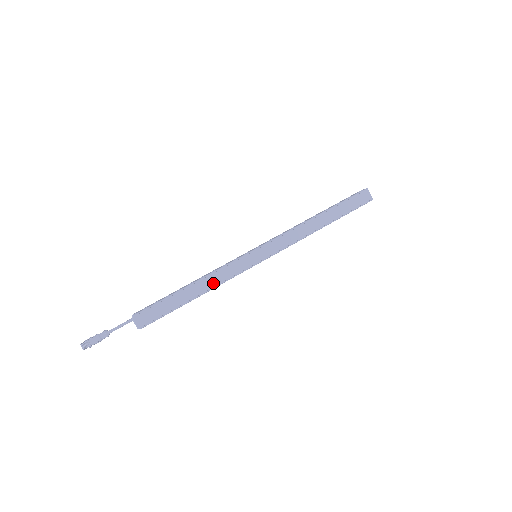
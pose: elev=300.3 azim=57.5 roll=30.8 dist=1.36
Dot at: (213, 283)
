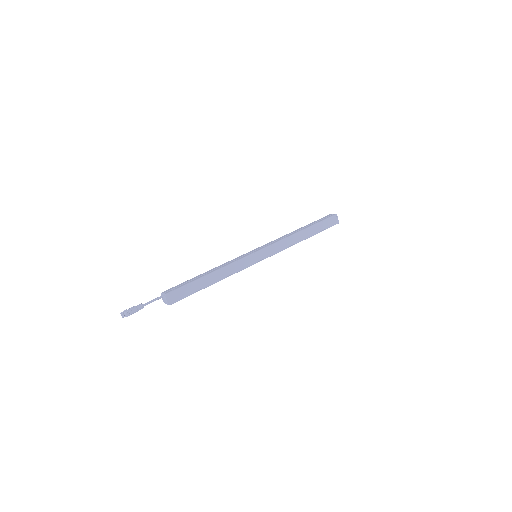
Dot at: (226, 274)
